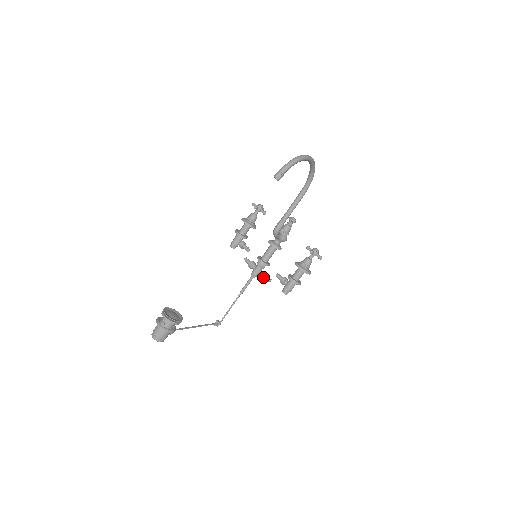
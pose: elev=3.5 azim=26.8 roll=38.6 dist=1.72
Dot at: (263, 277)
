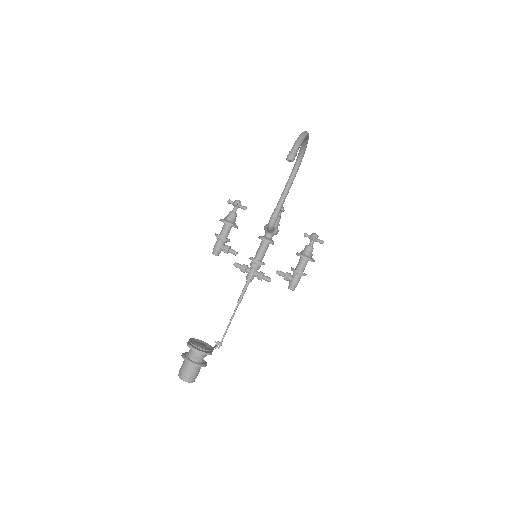
Dot at: (262, 278)
